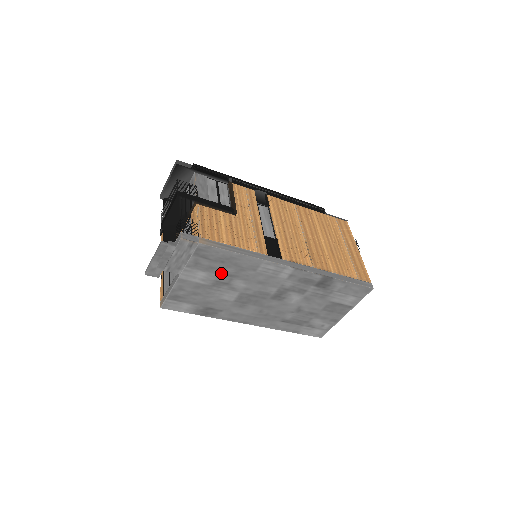
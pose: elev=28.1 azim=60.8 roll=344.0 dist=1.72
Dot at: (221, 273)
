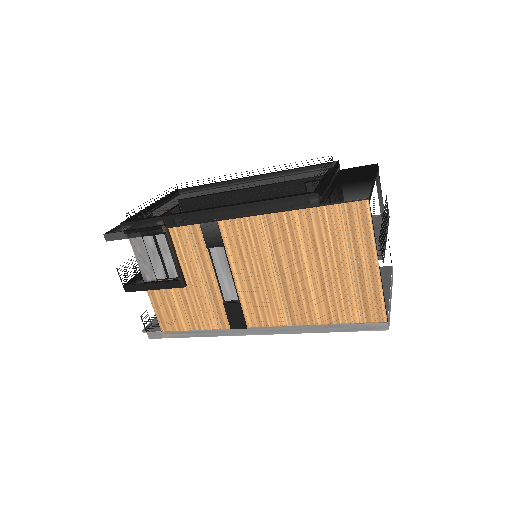
Dot at: occluded
